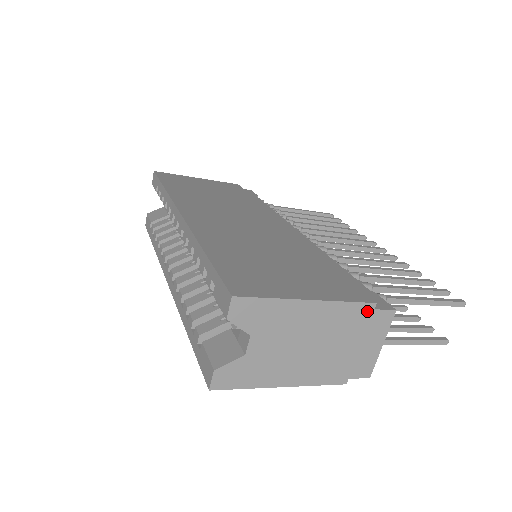
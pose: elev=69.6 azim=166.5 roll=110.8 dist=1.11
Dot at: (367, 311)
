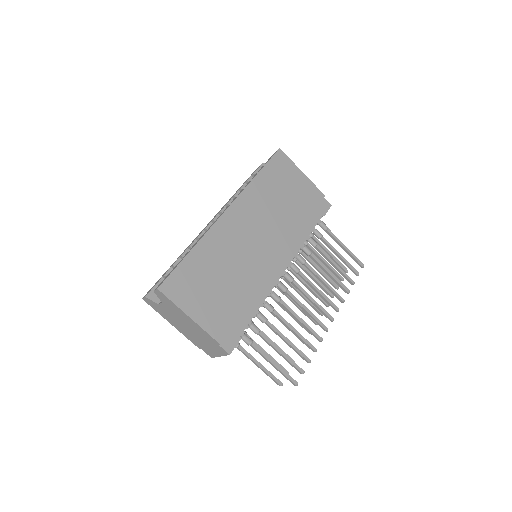
Dot at: (215, 342)
